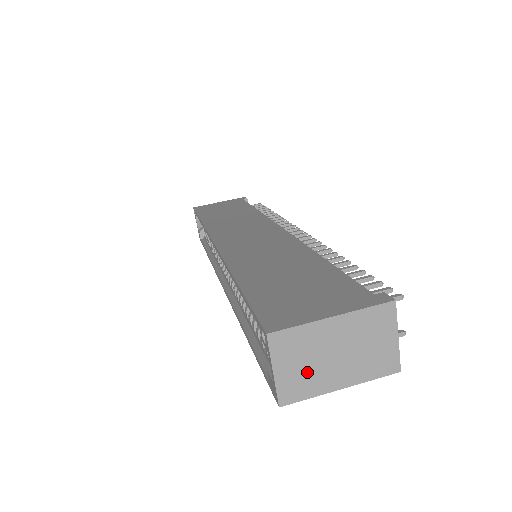
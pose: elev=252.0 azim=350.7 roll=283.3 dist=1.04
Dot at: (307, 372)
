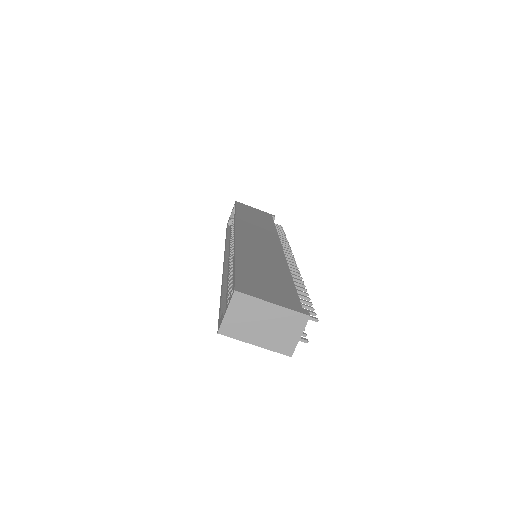
Dot at: (243, 324)
